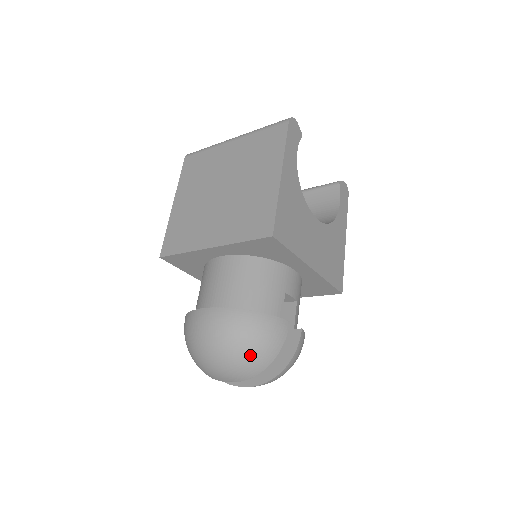
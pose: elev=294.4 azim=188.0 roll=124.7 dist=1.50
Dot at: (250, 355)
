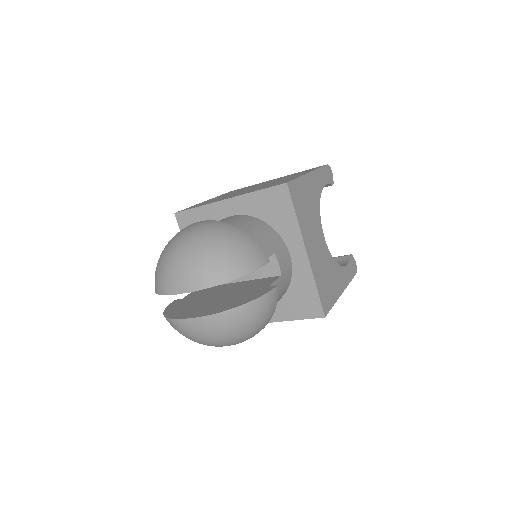
Dot at: (220, 257)
